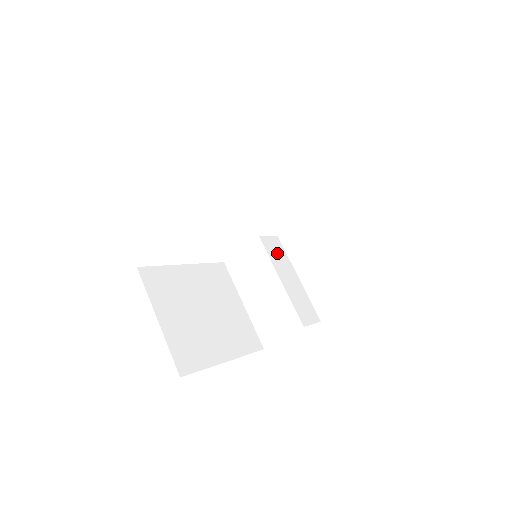
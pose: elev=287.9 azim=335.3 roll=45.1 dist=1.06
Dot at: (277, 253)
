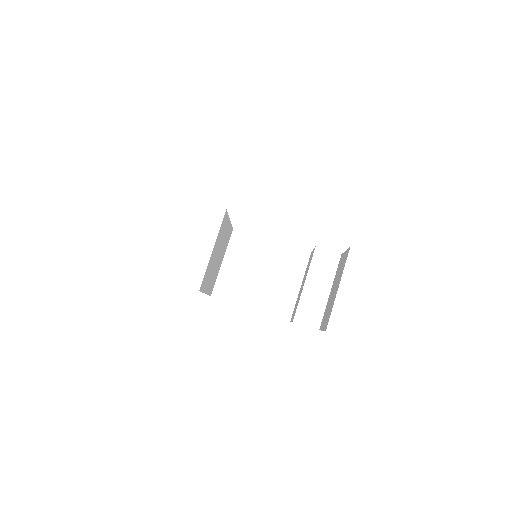
Dot at: (324, 265)
